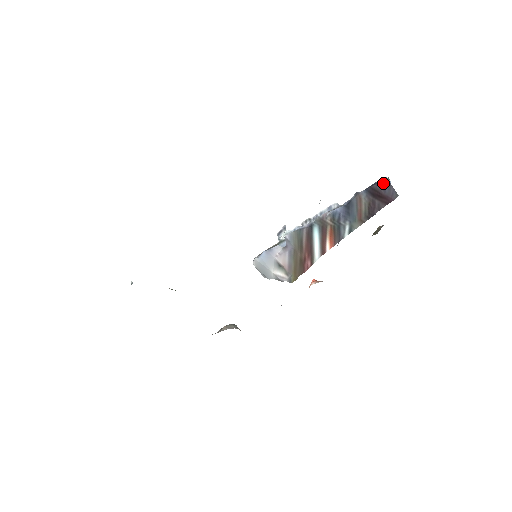
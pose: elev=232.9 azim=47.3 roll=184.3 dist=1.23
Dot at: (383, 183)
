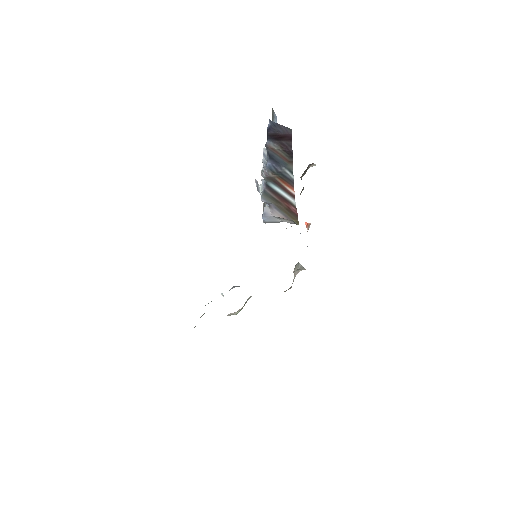
Dot at: (272, 126)
